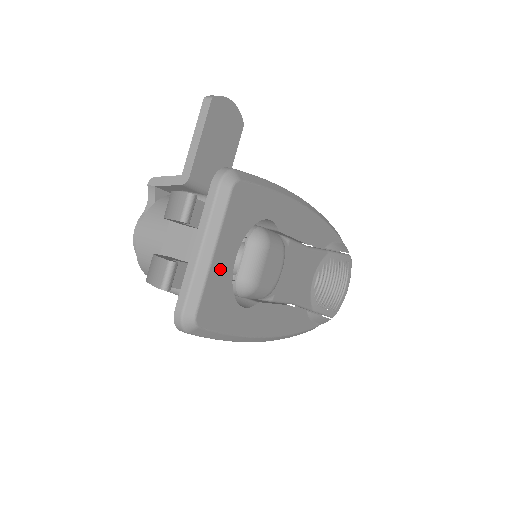
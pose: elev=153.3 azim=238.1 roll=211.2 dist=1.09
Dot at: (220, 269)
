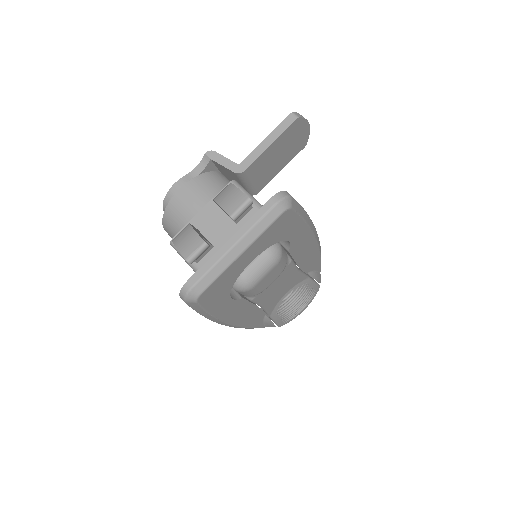
Dot at: (237, 266)
